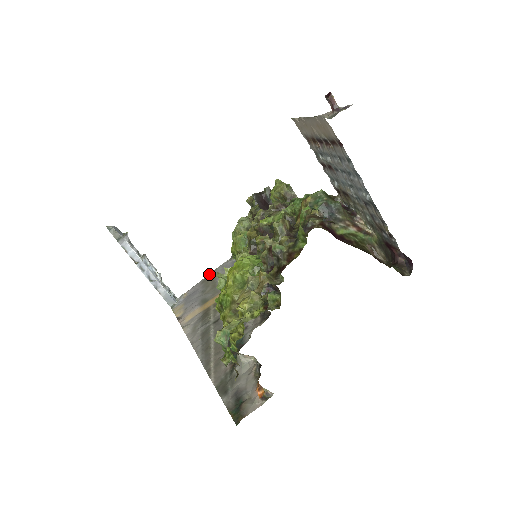
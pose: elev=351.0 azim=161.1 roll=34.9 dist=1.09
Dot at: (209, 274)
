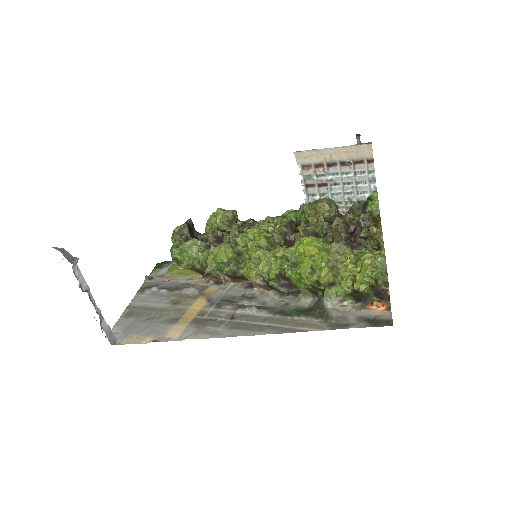
Dot at: (126, 310)
